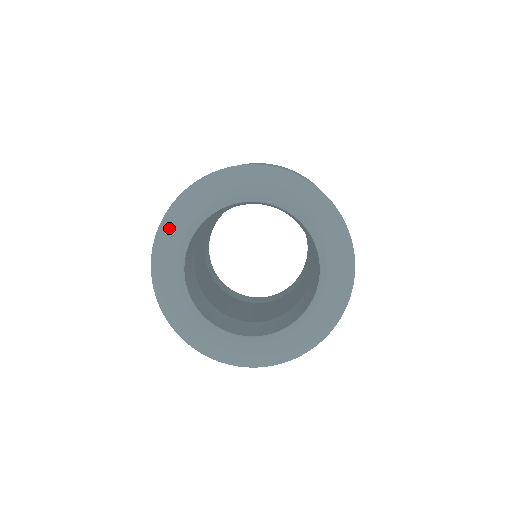
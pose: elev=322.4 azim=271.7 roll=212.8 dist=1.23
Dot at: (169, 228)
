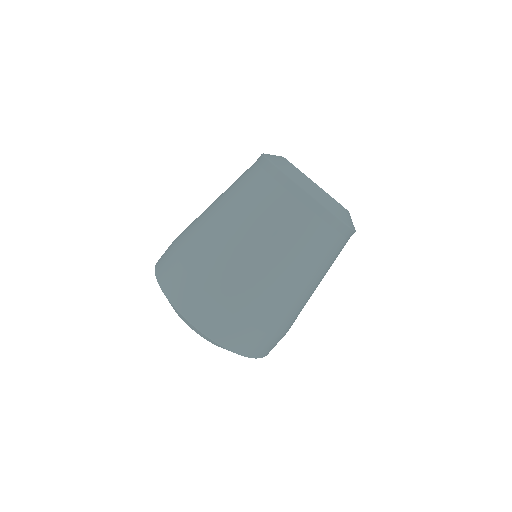
Dot at: (273, 157)
